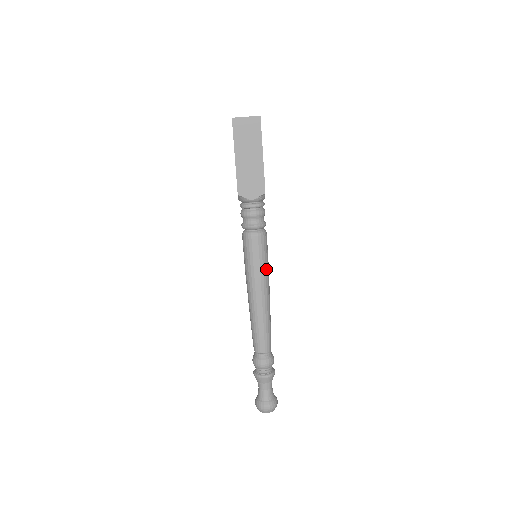
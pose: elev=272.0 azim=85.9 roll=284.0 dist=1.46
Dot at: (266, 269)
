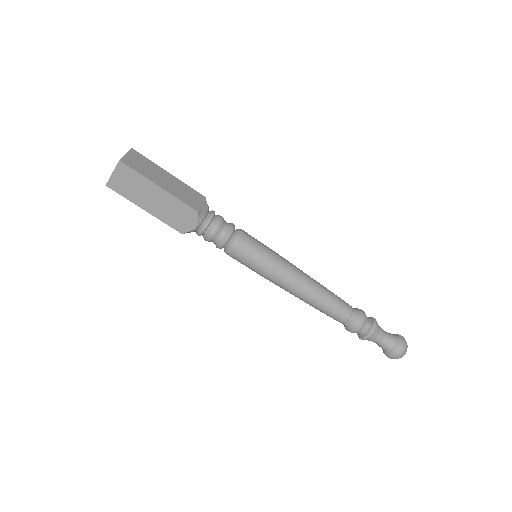
Dot at: (273, 262)
